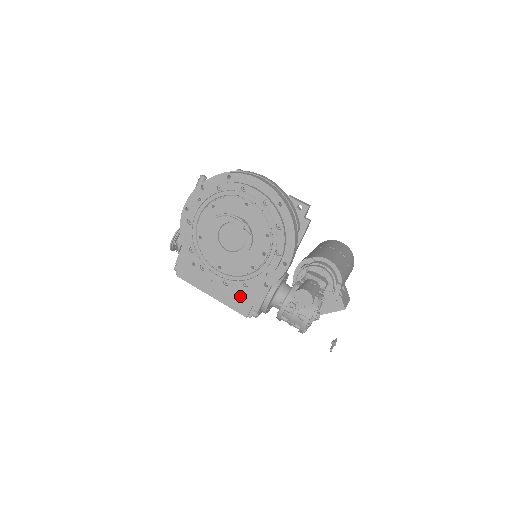
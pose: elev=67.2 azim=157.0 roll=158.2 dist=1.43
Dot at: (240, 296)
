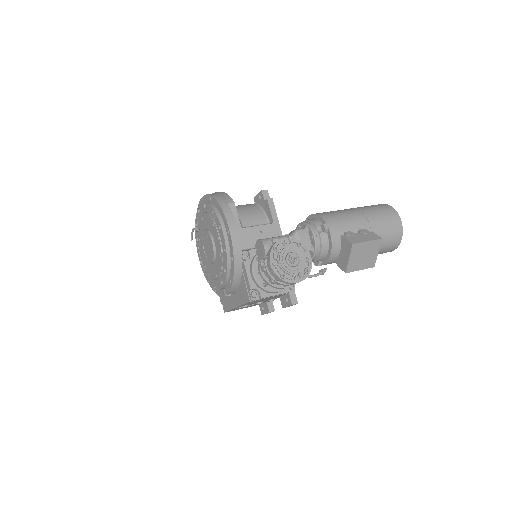
Dot at: (241, 288)
